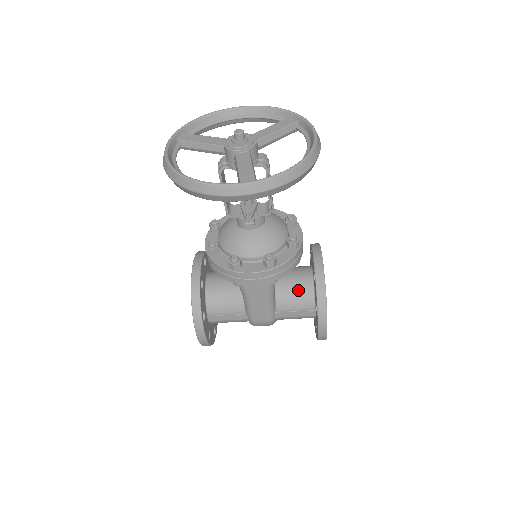
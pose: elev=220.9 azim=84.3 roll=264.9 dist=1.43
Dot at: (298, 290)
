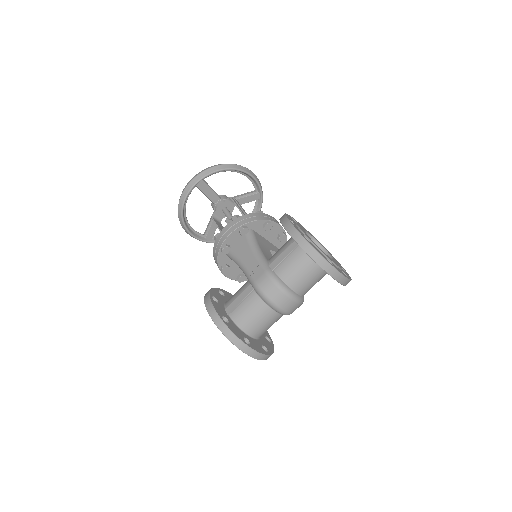
Dot at: occluded
